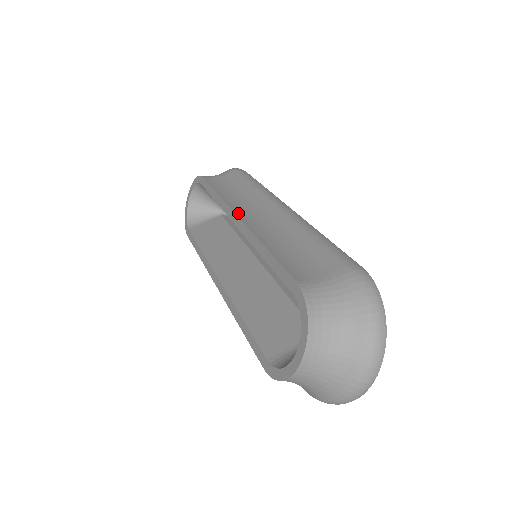
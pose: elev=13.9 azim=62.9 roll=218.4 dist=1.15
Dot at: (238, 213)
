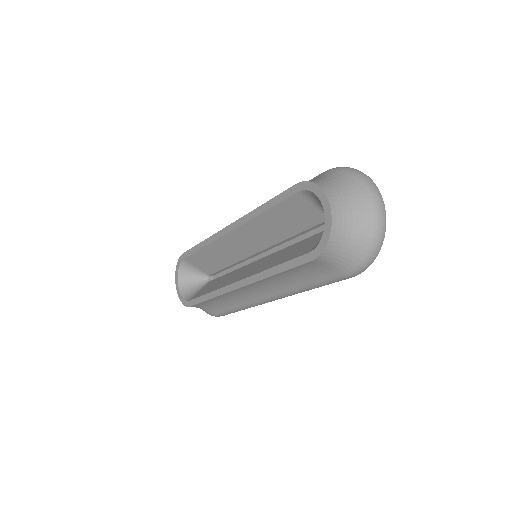
Dot at: (228, 227)
